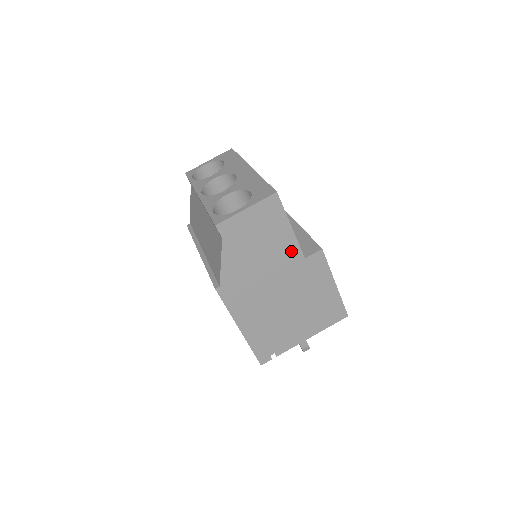
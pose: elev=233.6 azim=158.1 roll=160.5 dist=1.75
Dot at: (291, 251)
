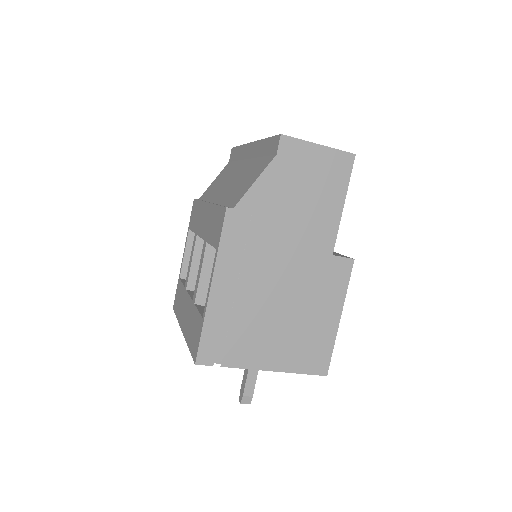
Dot at: (326, 233)
